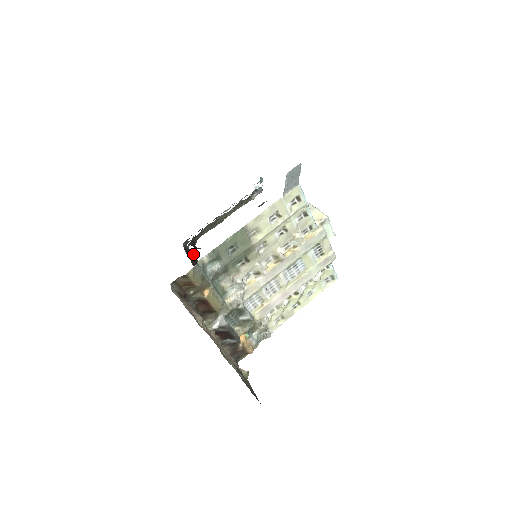
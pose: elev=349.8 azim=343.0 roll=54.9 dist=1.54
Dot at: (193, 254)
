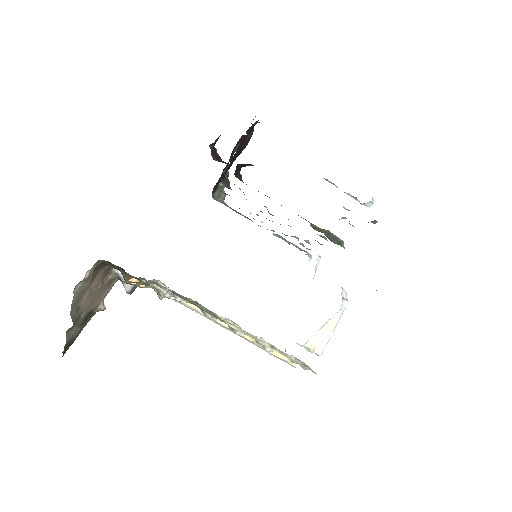
Dot at: (248, 142)
